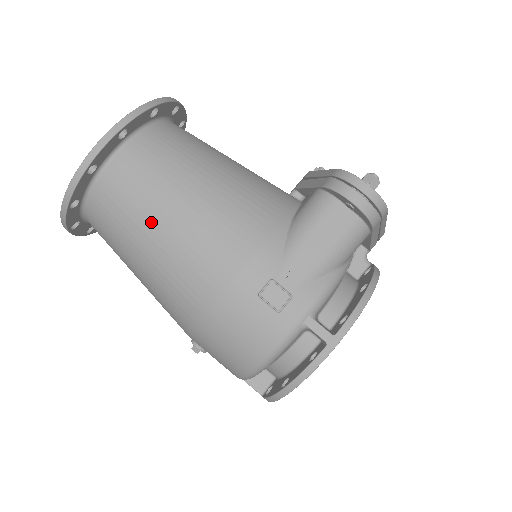
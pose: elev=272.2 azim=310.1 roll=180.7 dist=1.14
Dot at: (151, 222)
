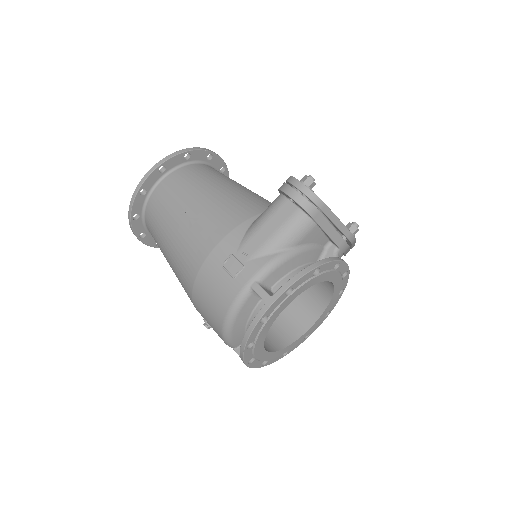
Dot at: (170, 222)
